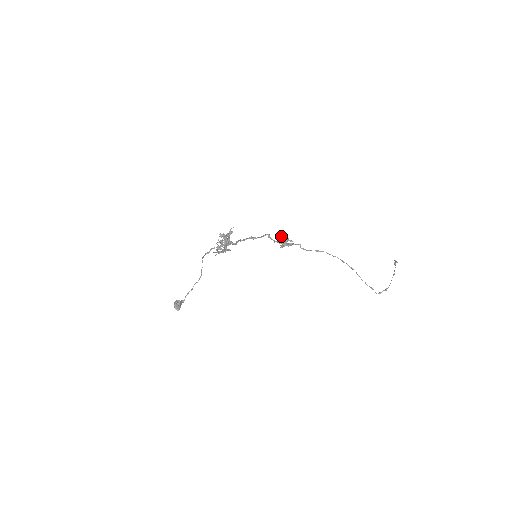
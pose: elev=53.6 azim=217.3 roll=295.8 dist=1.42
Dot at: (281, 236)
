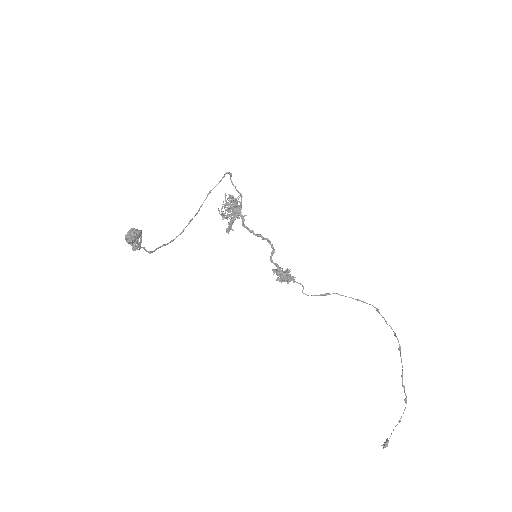
Dot at: (281, 270)
